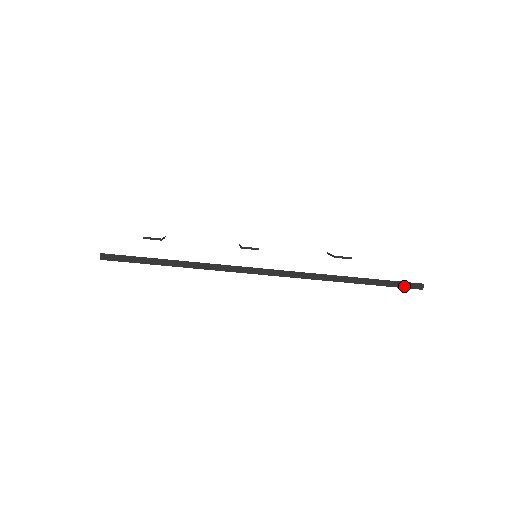
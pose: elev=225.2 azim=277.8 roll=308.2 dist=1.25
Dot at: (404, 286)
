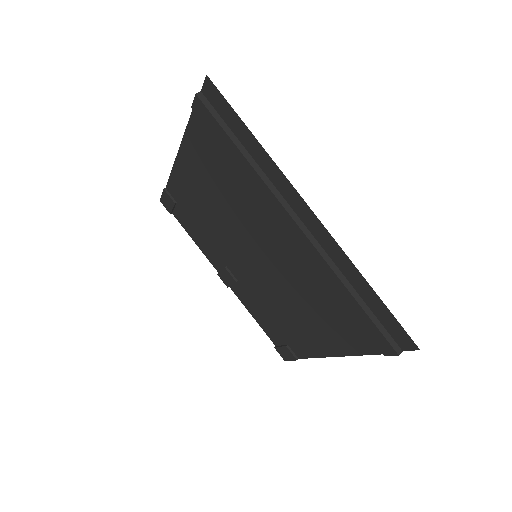
Dot at: (387, 337)
